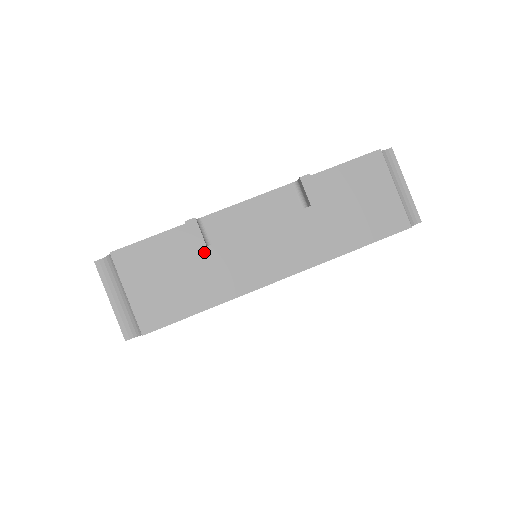
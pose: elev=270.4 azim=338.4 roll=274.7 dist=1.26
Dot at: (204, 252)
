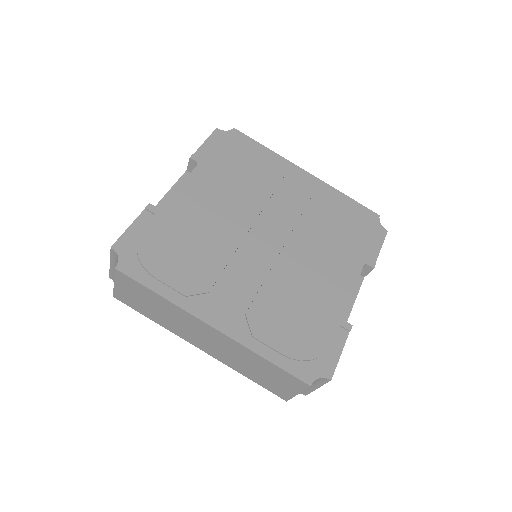
Dot at: occluded
